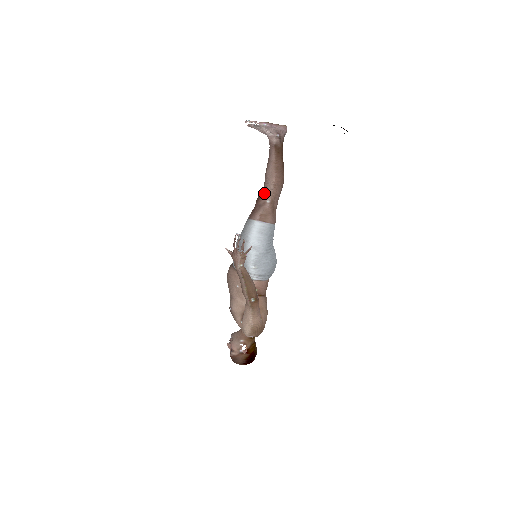
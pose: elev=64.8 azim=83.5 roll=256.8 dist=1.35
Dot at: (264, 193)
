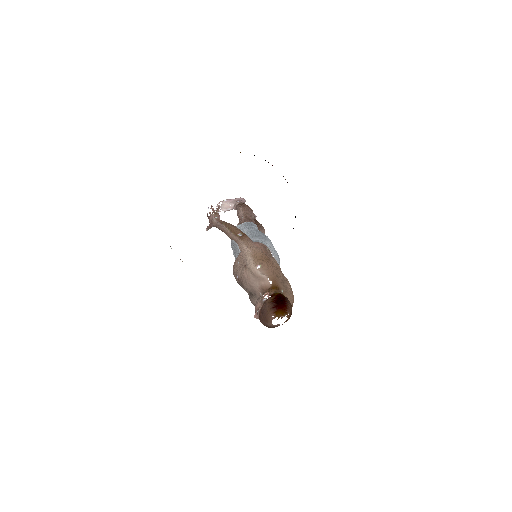
Dot at: (239, 220)
